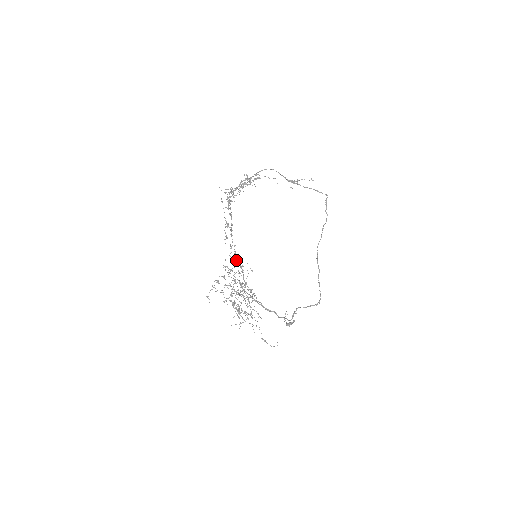
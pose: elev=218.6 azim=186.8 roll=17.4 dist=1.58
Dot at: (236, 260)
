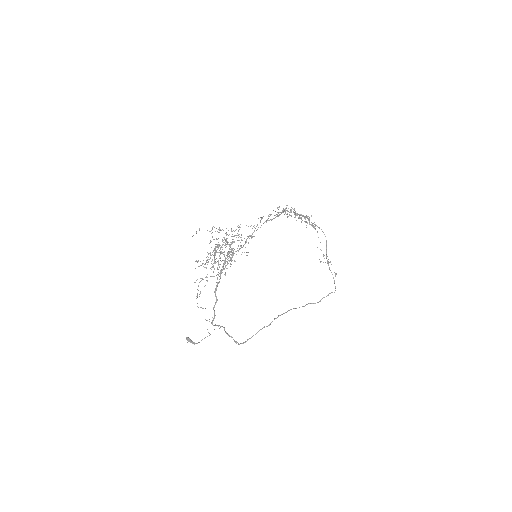
Dot at: occluded
